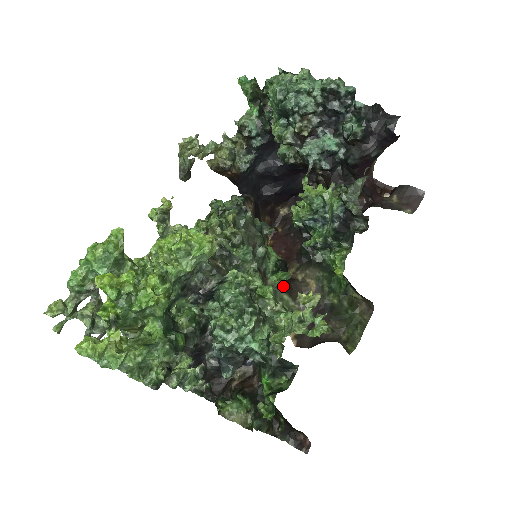
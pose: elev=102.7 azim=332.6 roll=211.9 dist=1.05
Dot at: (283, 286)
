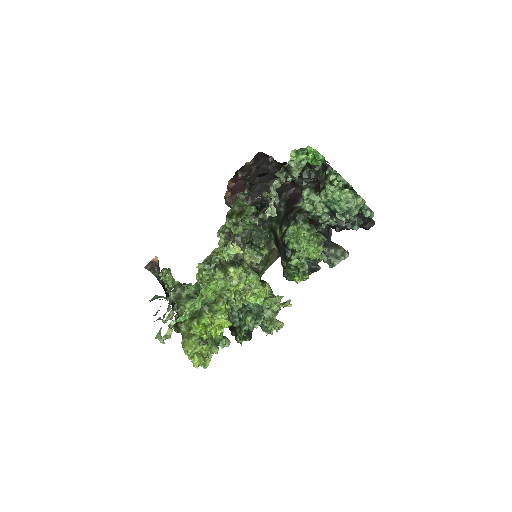
Dot at: occluded
